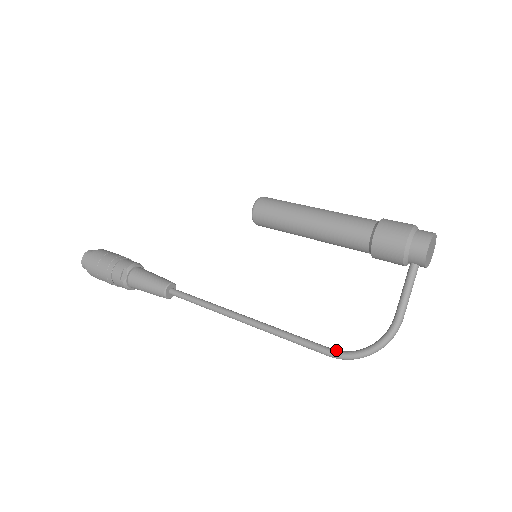
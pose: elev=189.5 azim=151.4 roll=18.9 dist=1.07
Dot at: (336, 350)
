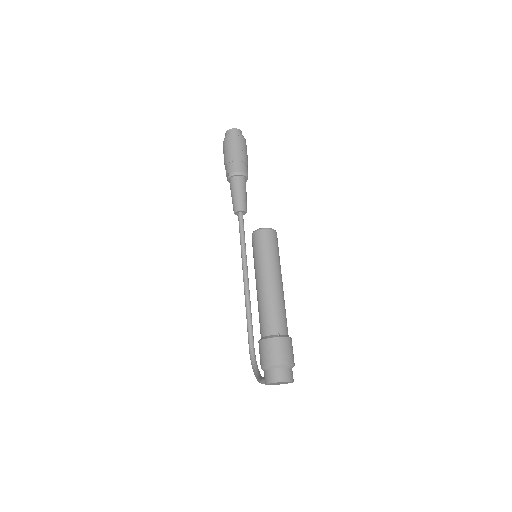
Dot at: (251, 350)
